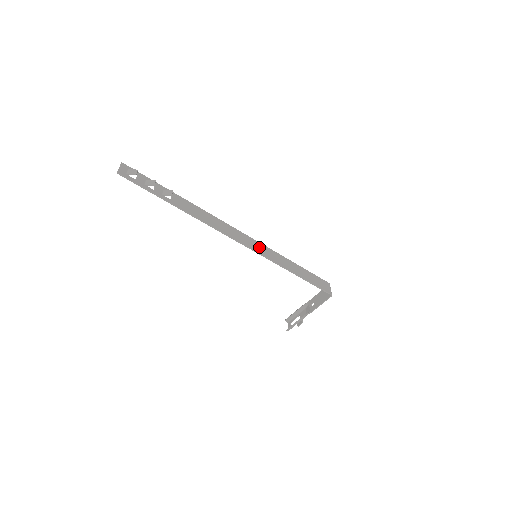
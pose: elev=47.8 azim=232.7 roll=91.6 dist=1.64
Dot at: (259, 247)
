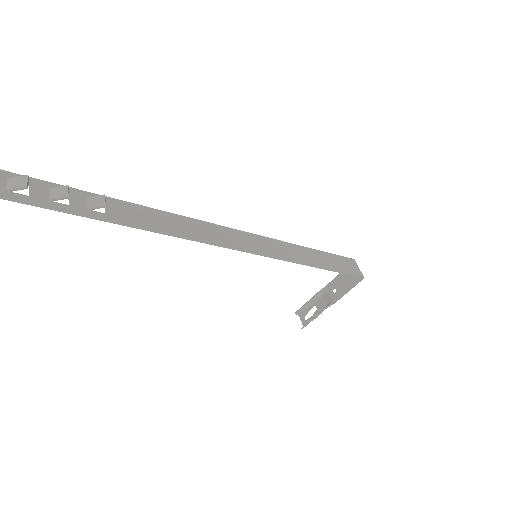
Dot at: (260, 243)
